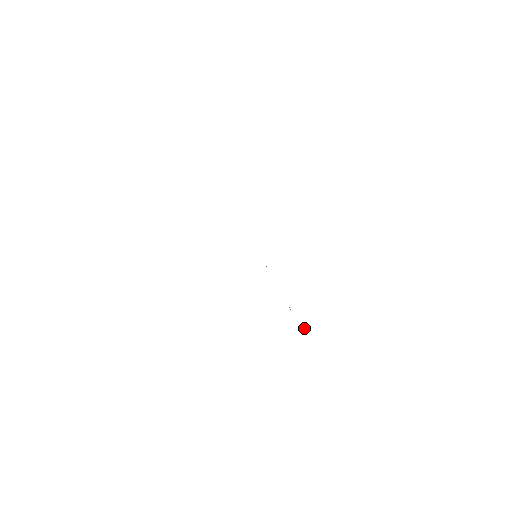
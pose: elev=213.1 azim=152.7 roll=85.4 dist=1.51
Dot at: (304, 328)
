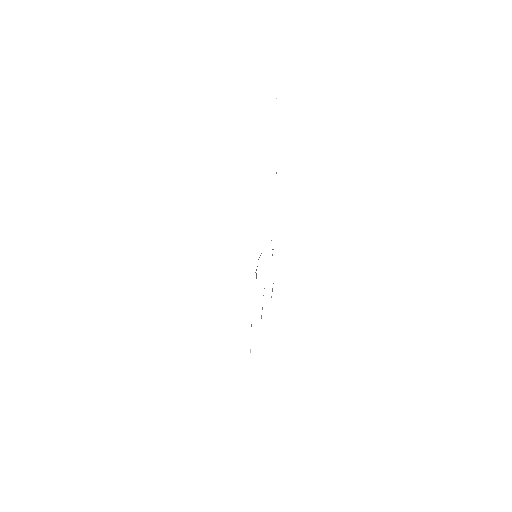
Dot at: occluded
